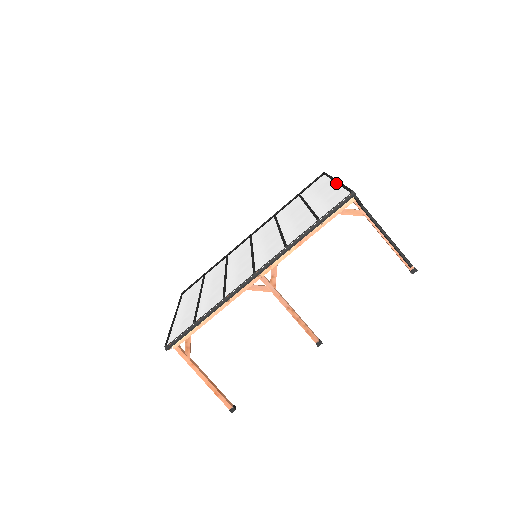
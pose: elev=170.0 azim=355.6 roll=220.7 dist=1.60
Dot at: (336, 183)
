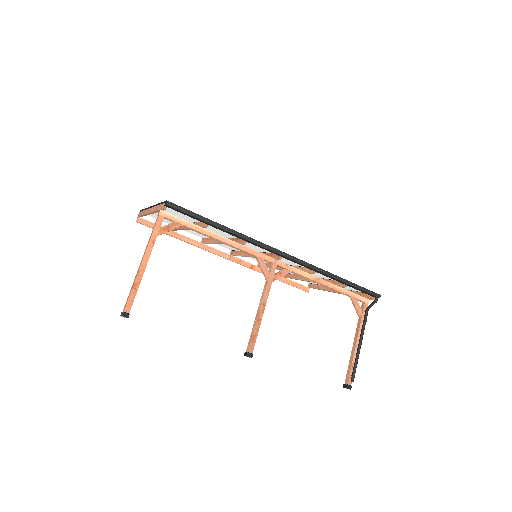
Dot at: occluded
